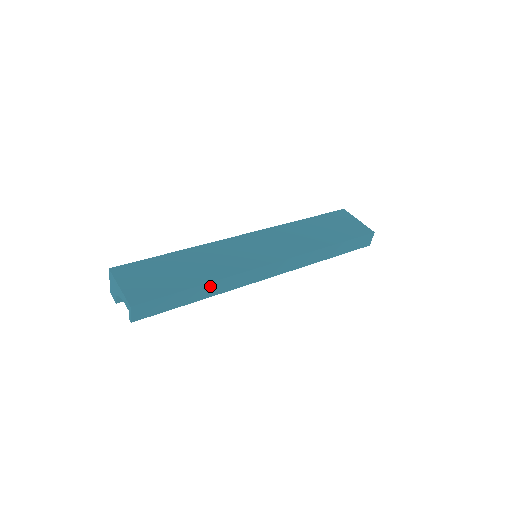
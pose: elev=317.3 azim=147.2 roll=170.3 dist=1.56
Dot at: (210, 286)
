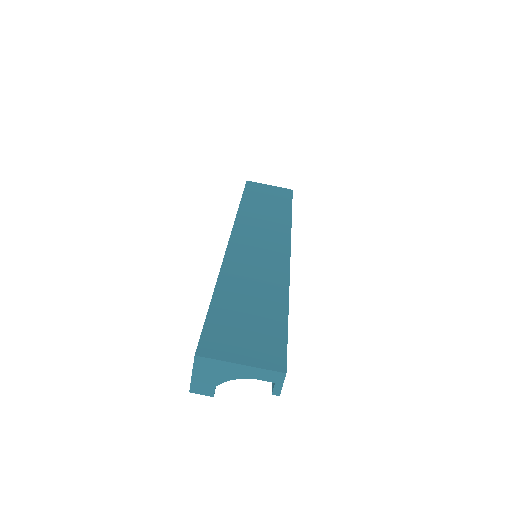
Dot at: occluded
